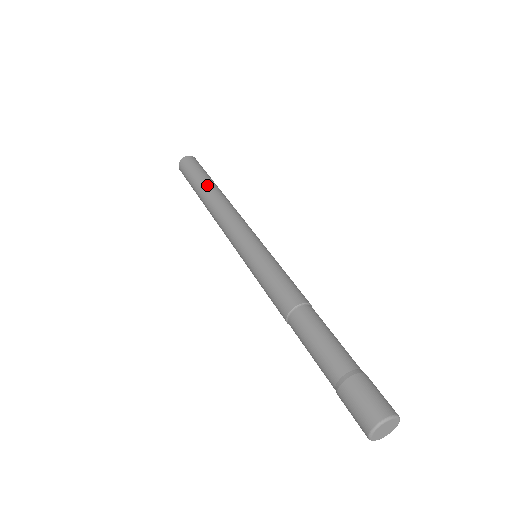
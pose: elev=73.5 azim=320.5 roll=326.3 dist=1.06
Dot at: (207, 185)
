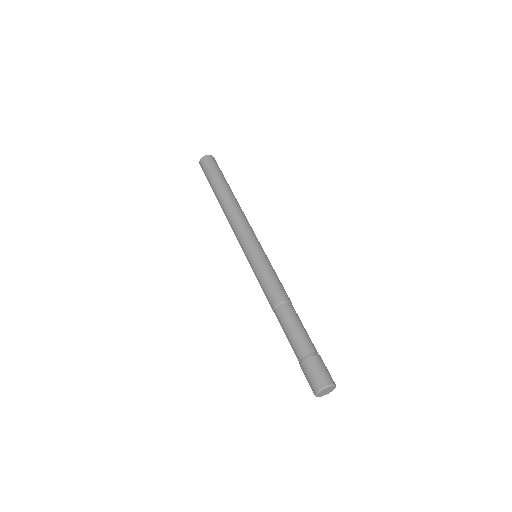
Dot at: (227, 187)
